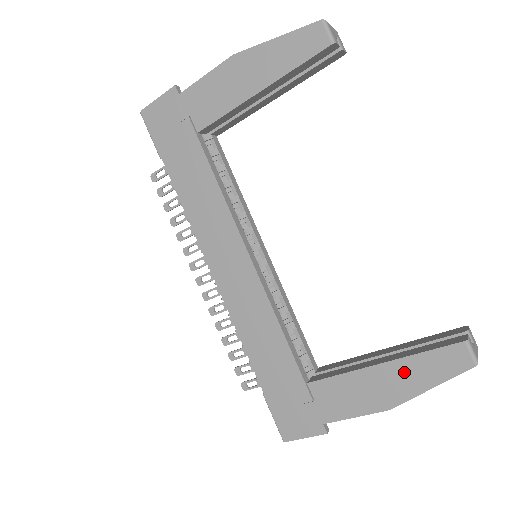
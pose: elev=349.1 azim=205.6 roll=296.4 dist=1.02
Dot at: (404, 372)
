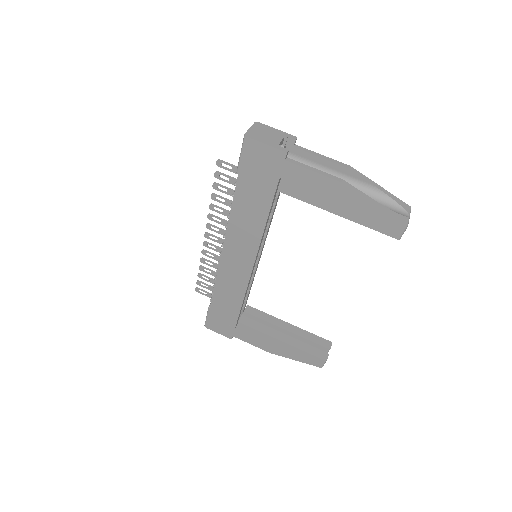
Dot at: (289, 350)
